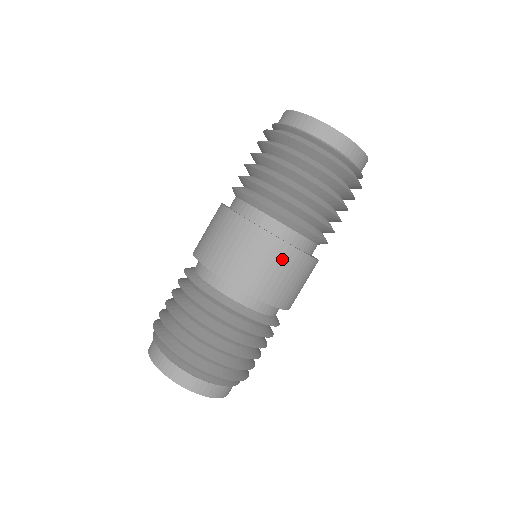
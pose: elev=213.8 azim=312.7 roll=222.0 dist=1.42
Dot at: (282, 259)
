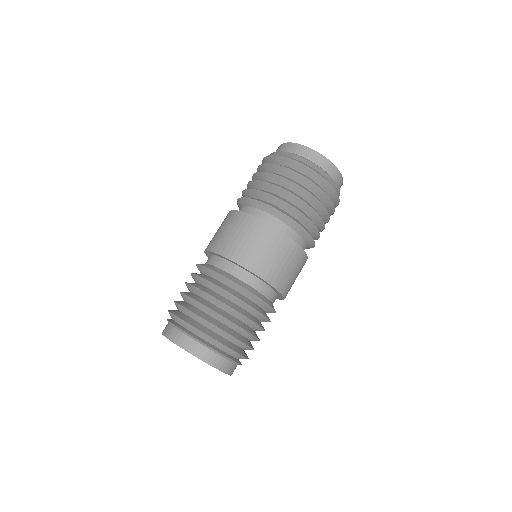
Dot at: (301, 266)
